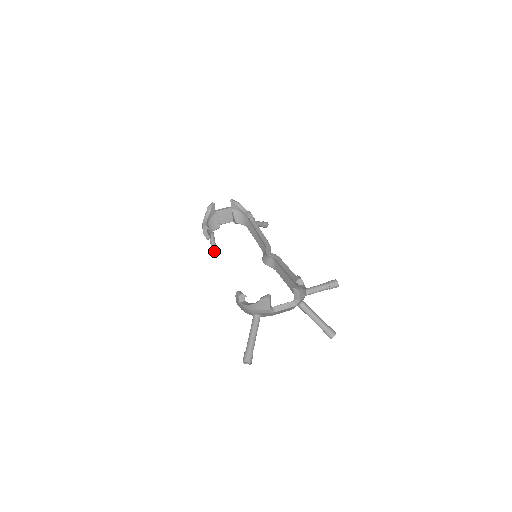
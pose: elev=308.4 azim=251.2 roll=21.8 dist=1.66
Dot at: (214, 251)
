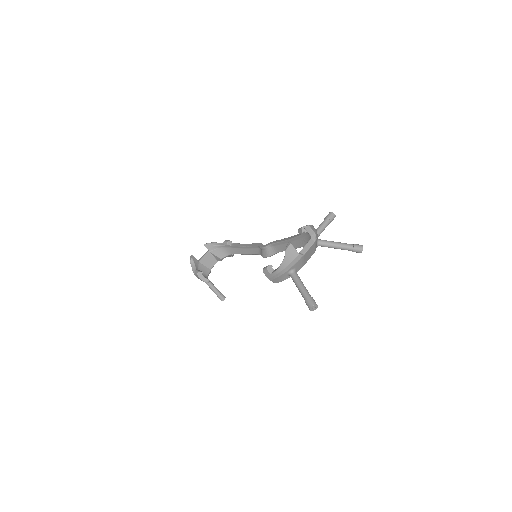
Dot at: (219, 295)
